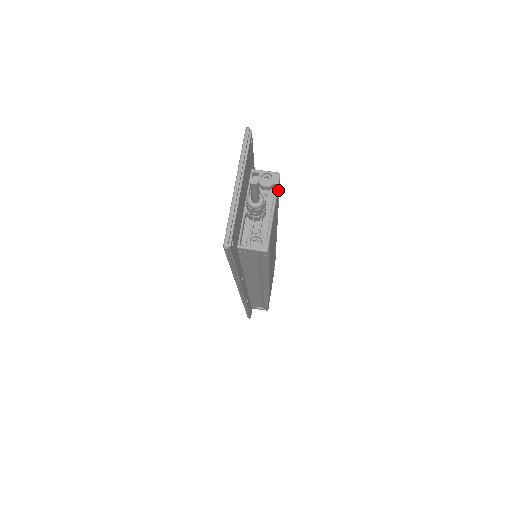
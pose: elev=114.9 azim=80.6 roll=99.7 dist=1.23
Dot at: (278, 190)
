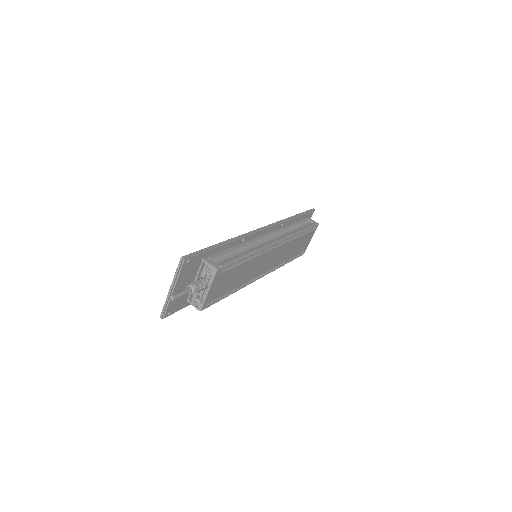
Dot at: (228, 266)
